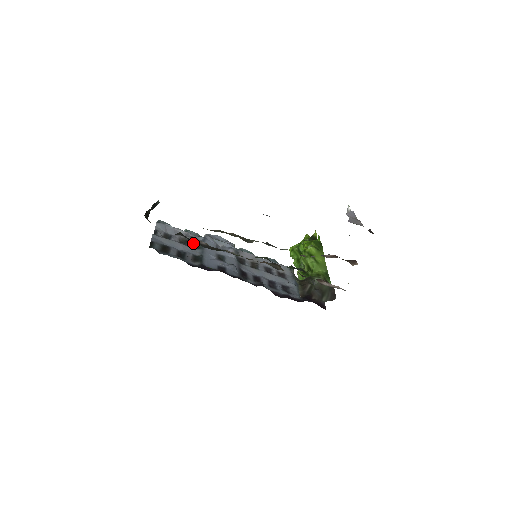
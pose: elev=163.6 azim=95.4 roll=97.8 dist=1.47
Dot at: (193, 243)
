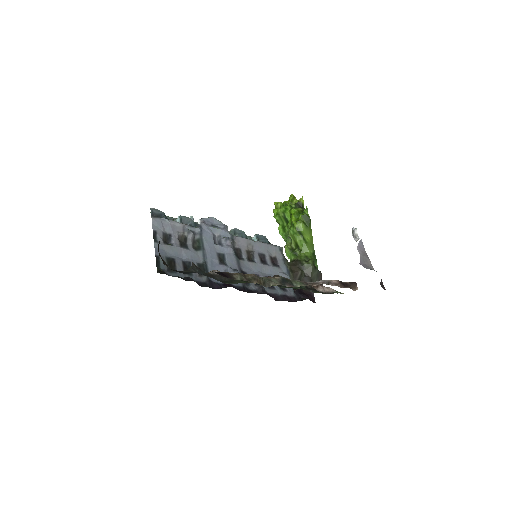
Dot at: (192, 240)
